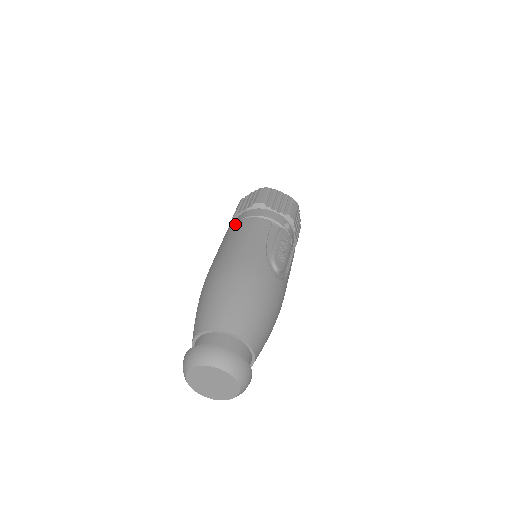
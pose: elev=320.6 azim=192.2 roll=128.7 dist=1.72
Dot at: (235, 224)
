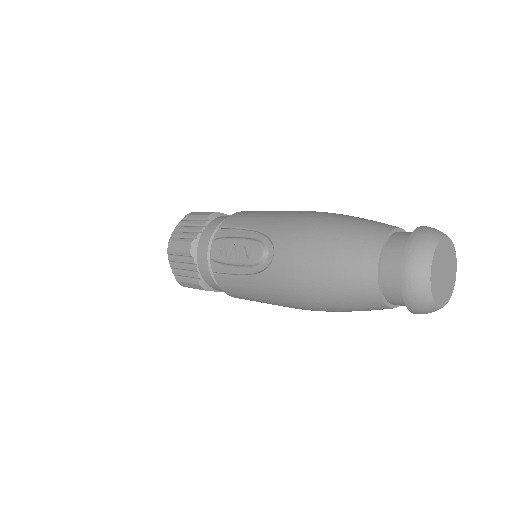
Dot at: occluded
